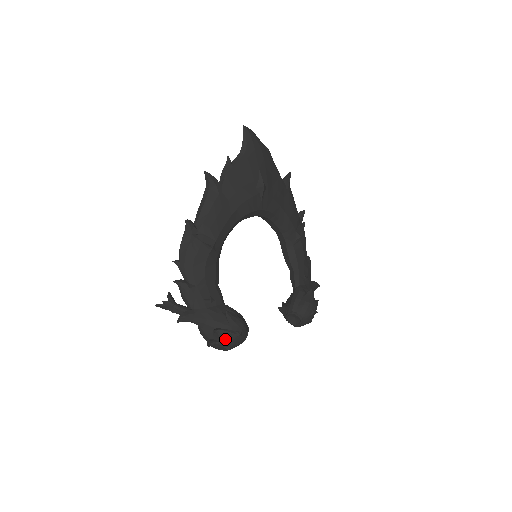
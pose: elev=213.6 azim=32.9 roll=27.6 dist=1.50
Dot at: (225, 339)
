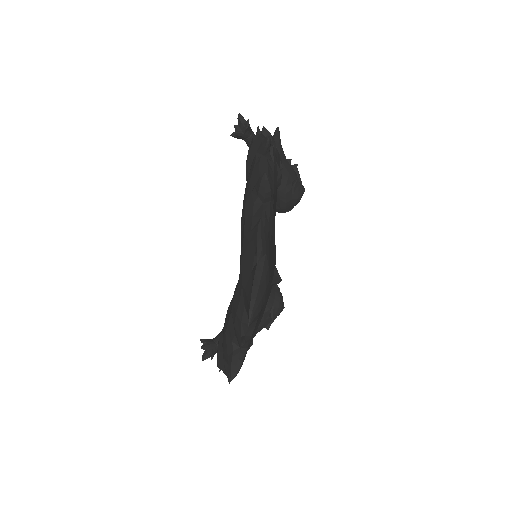
Dot at: occluded
